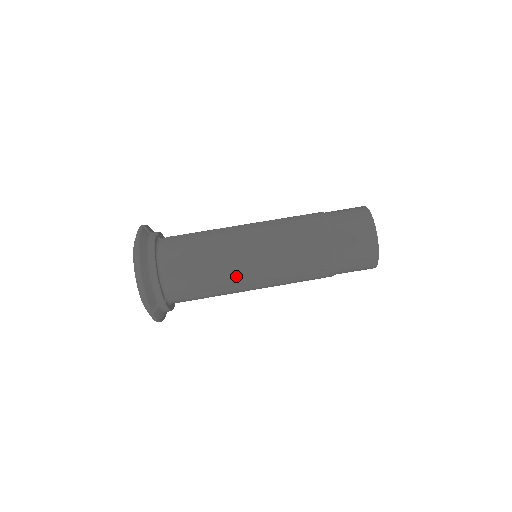
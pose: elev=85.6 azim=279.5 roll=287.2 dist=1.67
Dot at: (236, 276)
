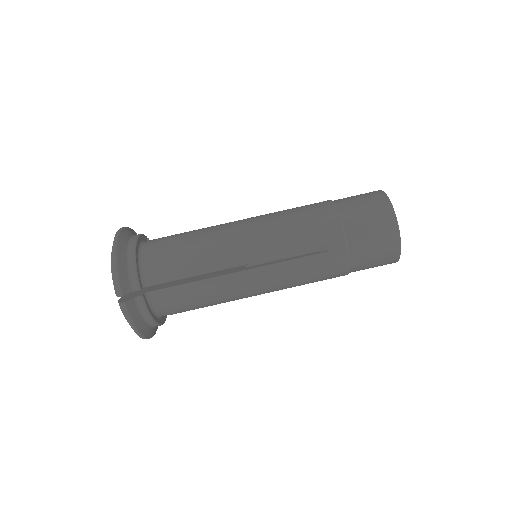
Dot at: (227, 257)
